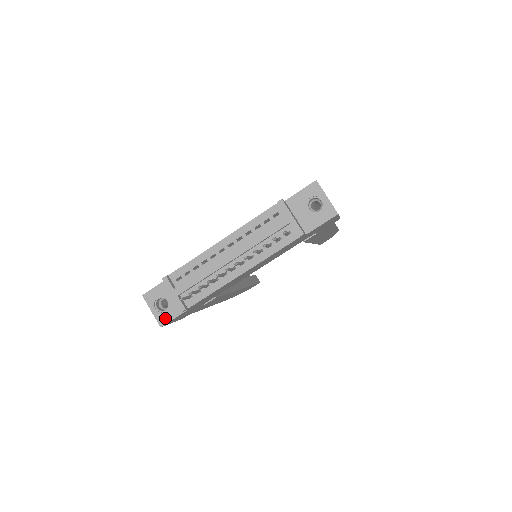
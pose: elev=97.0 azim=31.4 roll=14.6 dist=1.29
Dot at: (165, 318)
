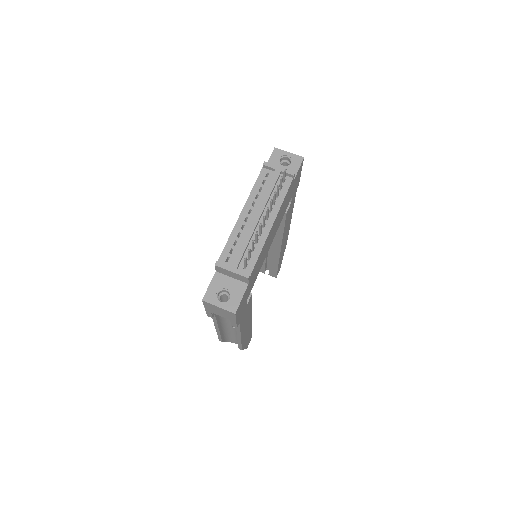
Dot at: (234, 304)
